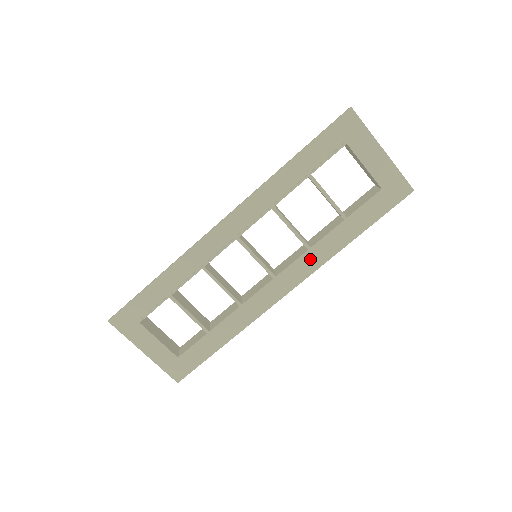
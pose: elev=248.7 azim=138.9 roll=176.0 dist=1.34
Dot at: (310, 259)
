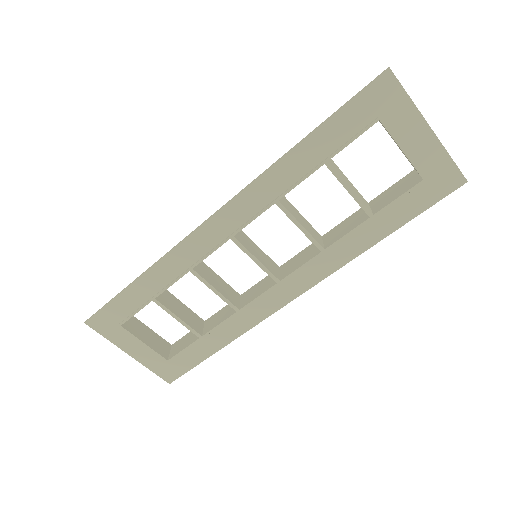
Dot at: (323, 262)
